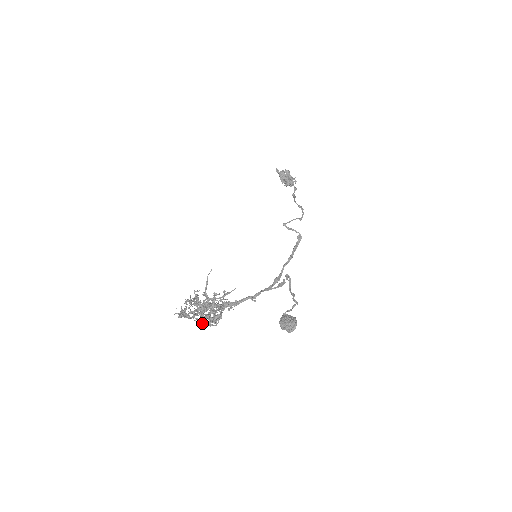
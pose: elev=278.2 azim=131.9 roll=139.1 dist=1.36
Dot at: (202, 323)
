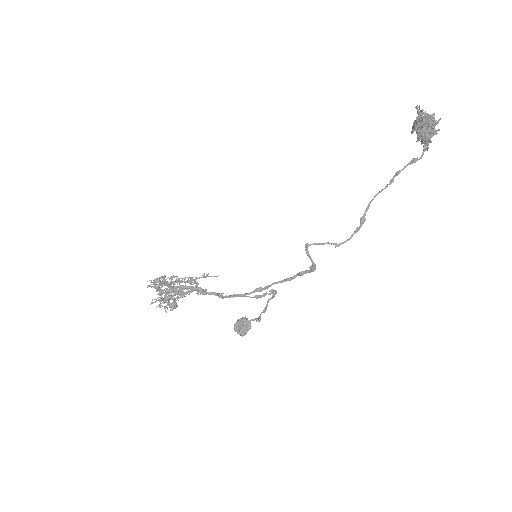
Dot at: occluded
